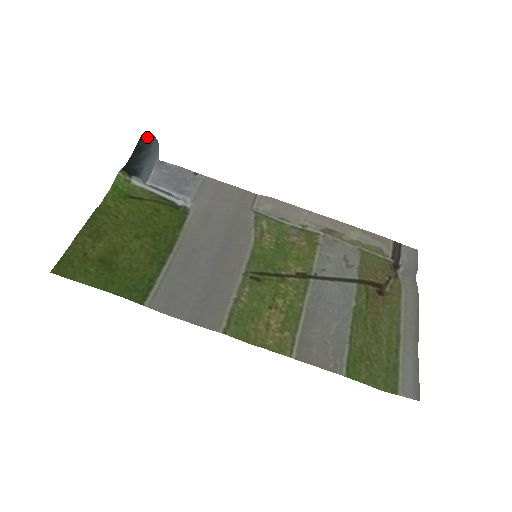
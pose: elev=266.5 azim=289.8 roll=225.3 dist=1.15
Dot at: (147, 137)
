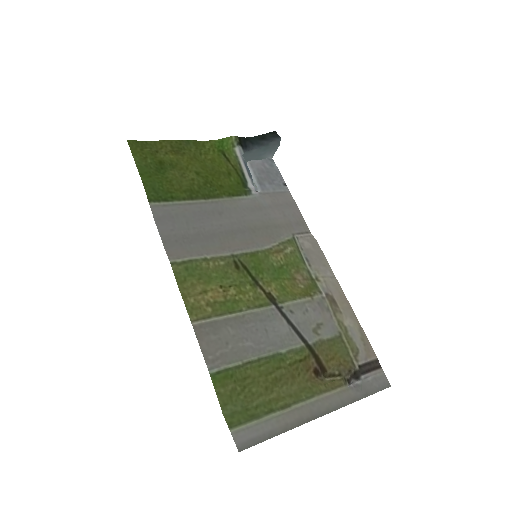
Dot at: (276, 135)
